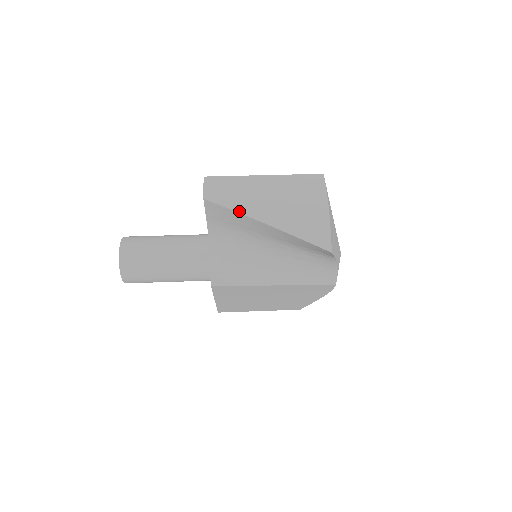
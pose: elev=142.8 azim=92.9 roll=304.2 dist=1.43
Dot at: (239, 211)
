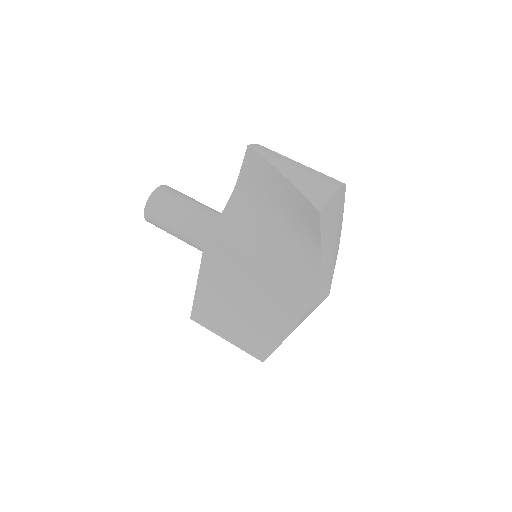
Dot at: (267, 160)
